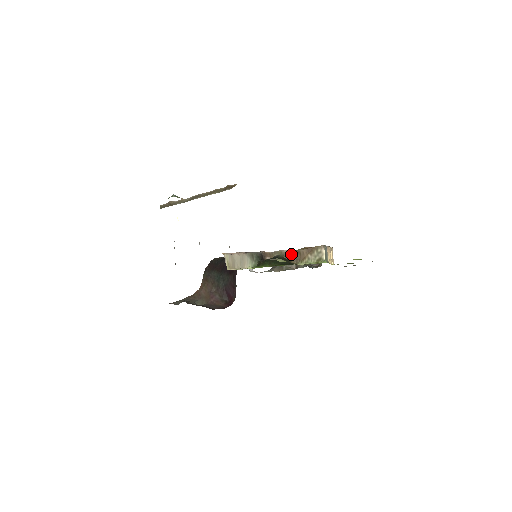
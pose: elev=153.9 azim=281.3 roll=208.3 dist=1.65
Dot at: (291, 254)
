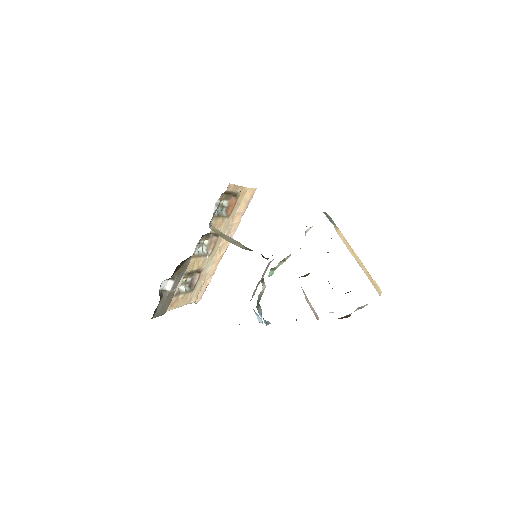
Dot at: occluded
